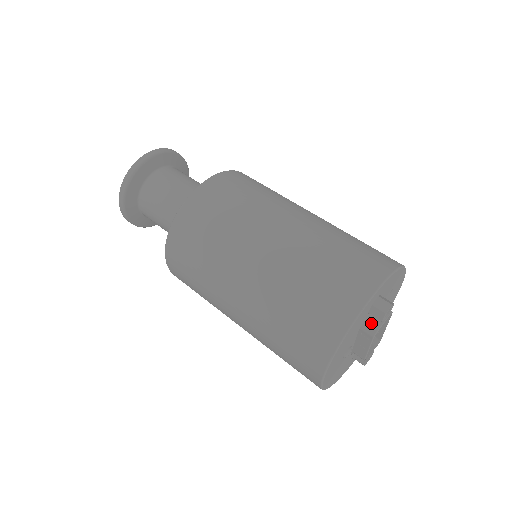
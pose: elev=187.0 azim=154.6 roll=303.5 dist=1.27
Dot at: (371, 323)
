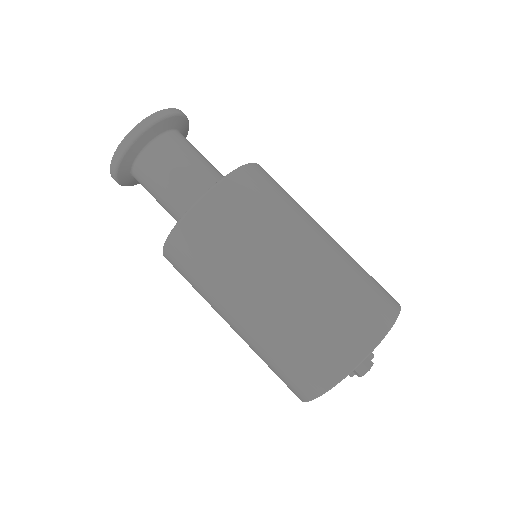
Dot at: occluded
